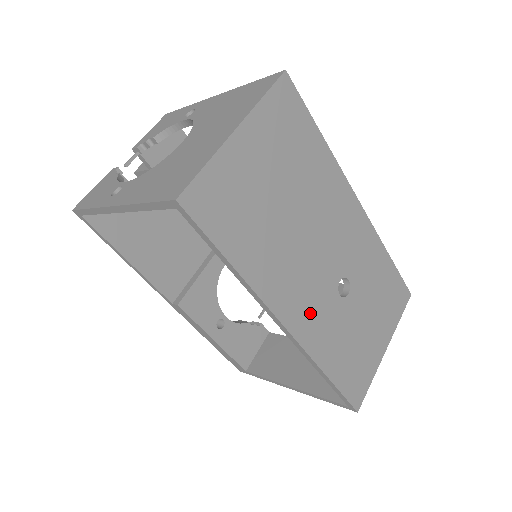
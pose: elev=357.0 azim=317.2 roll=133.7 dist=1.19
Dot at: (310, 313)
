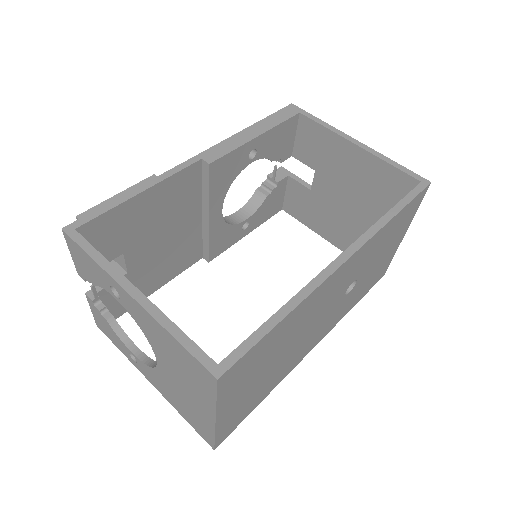
Dot at: (327, 326)
